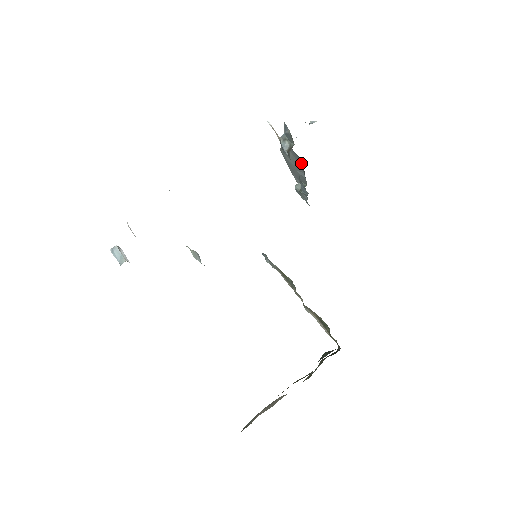
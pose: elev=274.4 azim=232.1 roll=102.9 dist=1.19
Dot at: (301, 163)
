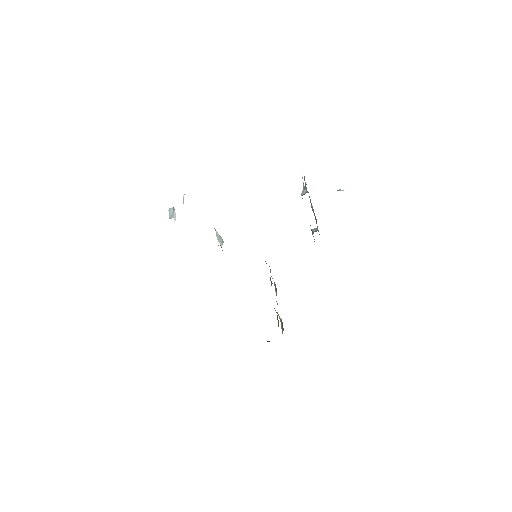
Dot at: occluded
